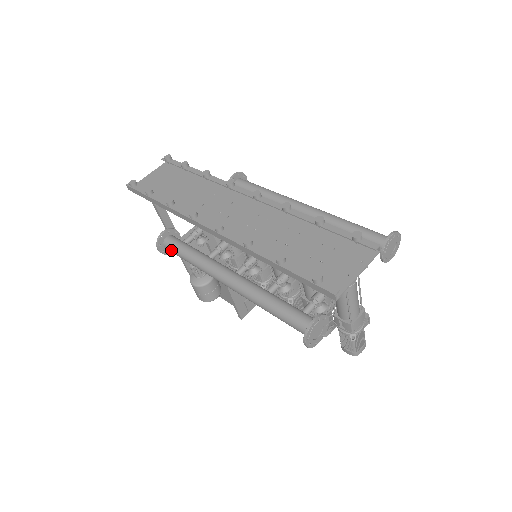
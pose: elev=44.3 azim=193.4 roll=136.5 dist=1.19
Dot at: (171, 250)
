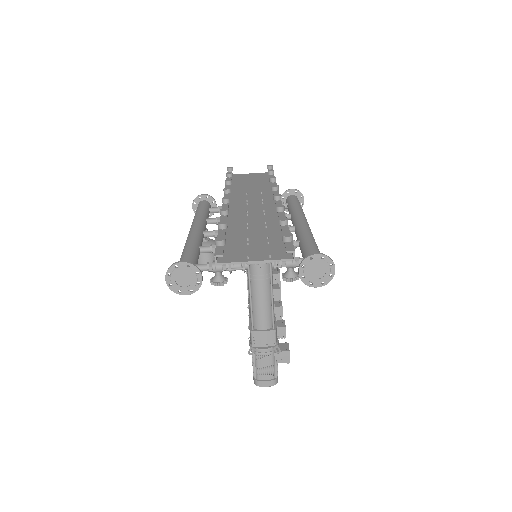
Dot at: occluded
